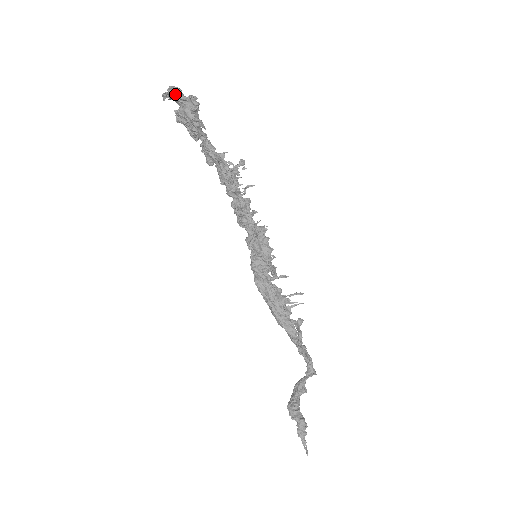
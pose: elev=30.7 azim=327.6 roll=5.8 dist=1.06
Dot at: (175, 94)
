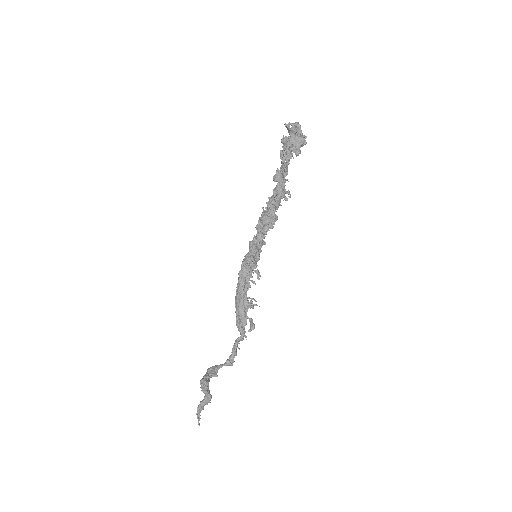
Dot at: (300, 128)
